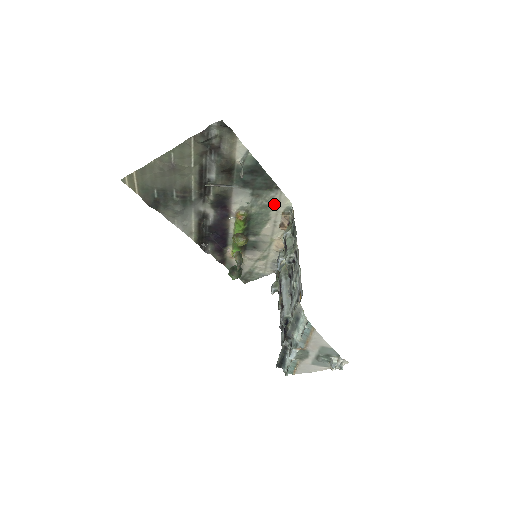
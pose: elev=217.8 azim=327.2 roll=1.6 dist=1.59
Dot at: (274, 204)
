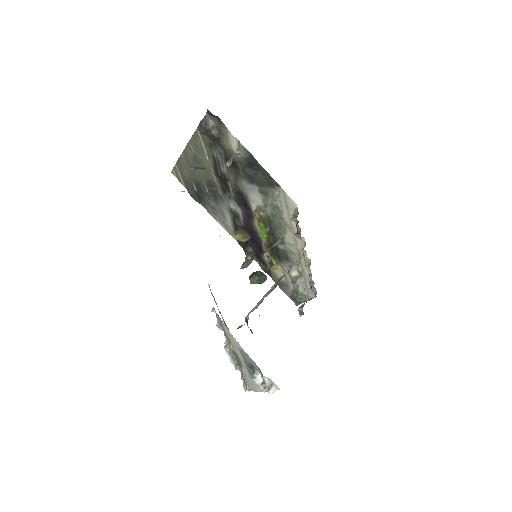
Dot at: (283, 205)
